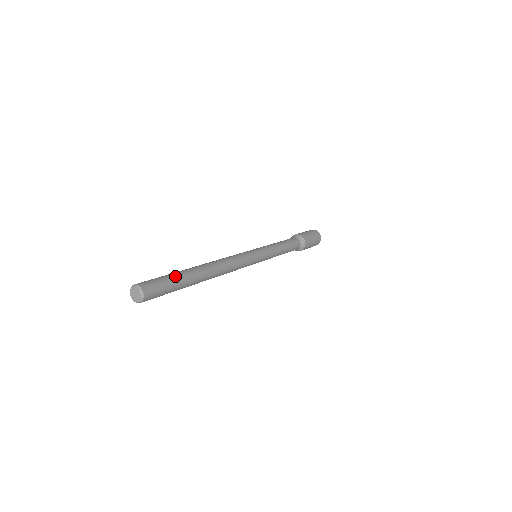
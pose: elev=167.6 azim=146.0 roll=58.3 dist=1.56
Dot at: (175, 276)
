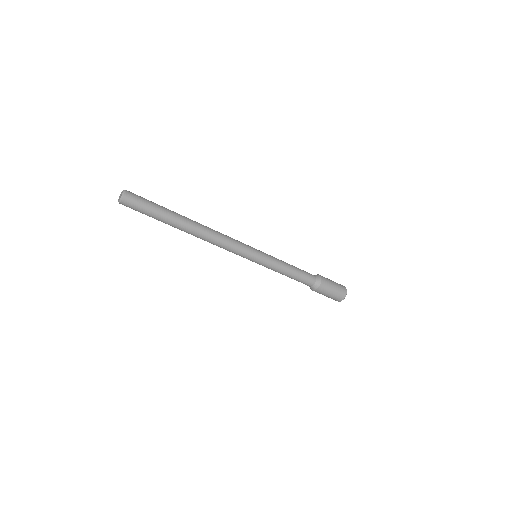
Dot at: (160, 206)
